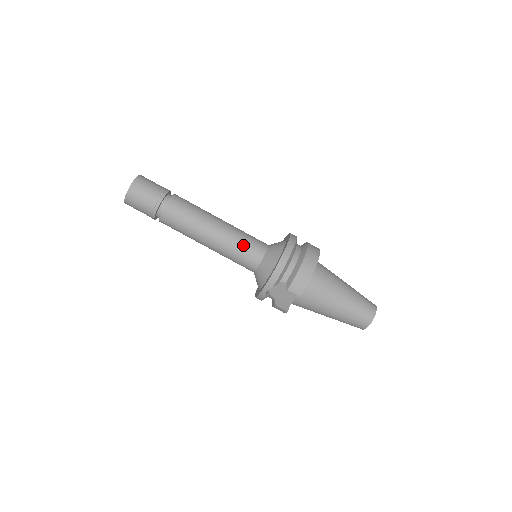
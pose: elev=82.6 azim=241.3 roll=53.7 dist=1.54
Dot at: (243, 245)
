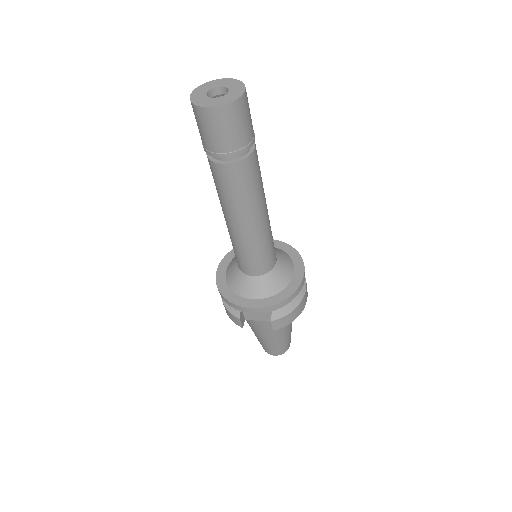
Dot at: (267, 250)
